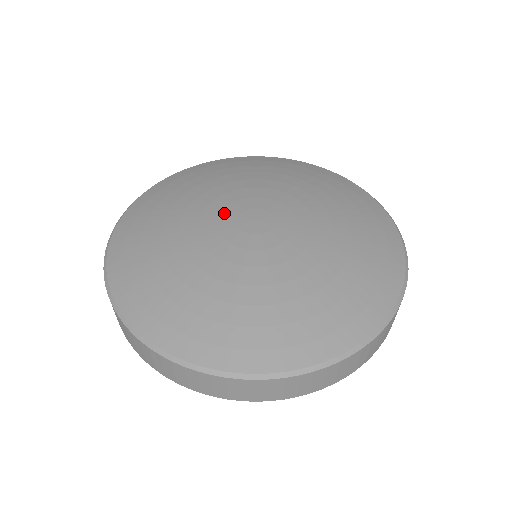
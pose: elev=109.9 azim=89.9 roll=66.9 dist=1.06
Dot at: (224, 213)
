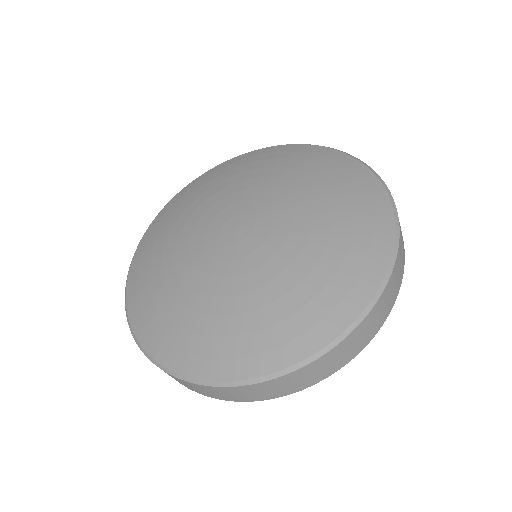
Dot at: (229, 208)
